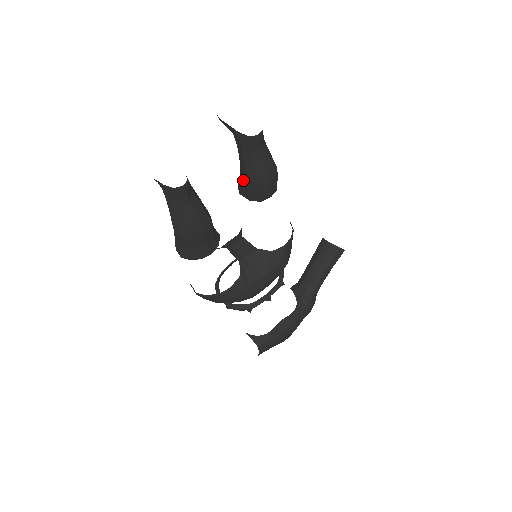
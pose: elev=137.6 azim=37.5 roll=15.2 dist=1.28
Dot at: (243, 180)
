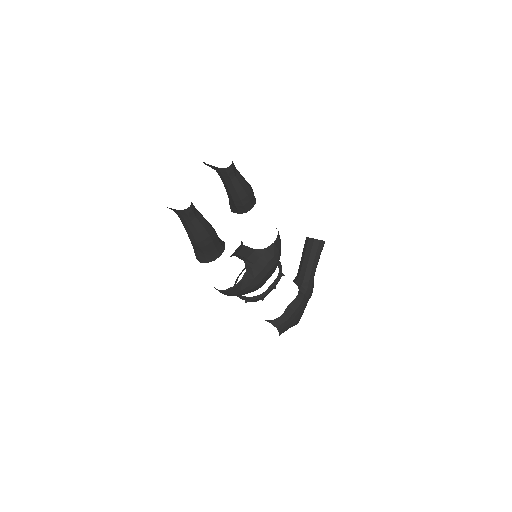
Dot at: (231, 200)
